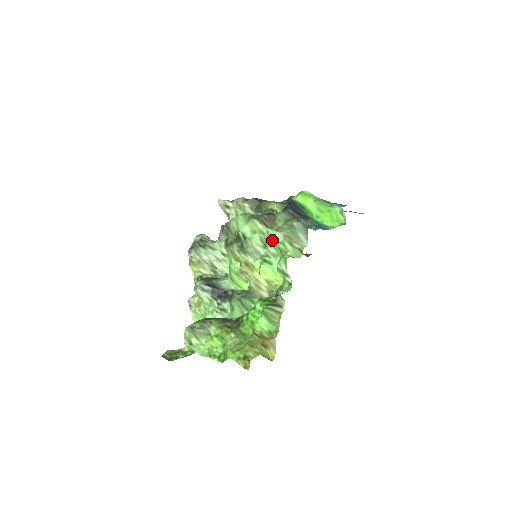
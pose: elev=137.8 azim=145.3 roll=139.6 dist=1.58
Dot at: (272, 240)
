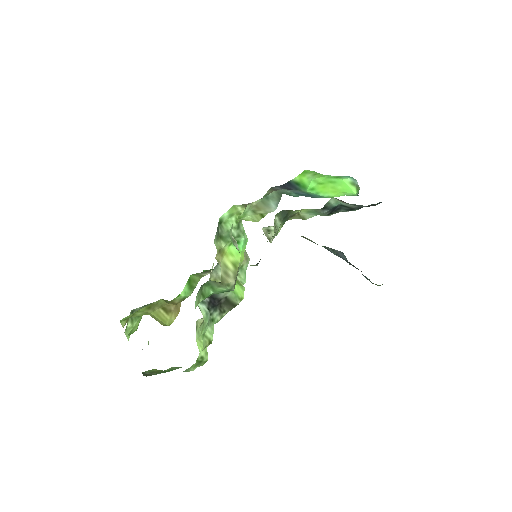
Dot at: occluded
